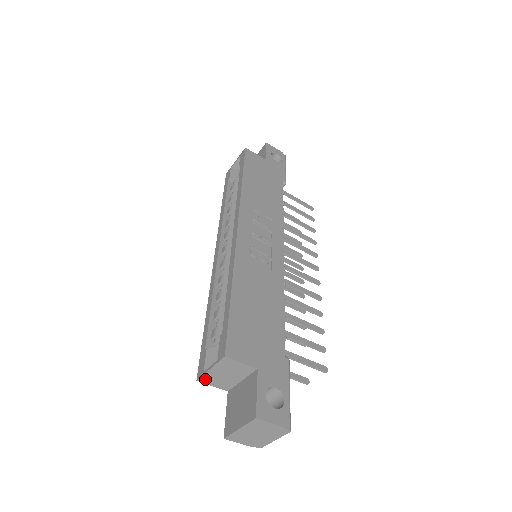
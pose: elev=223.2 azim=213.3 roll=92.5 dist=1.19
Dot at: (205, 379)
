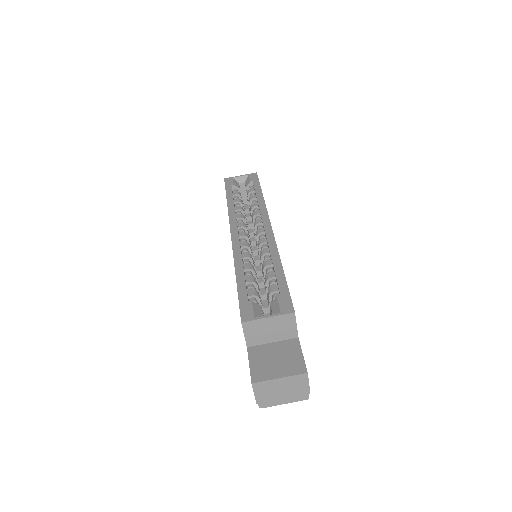
Dot at: (249, 325)
